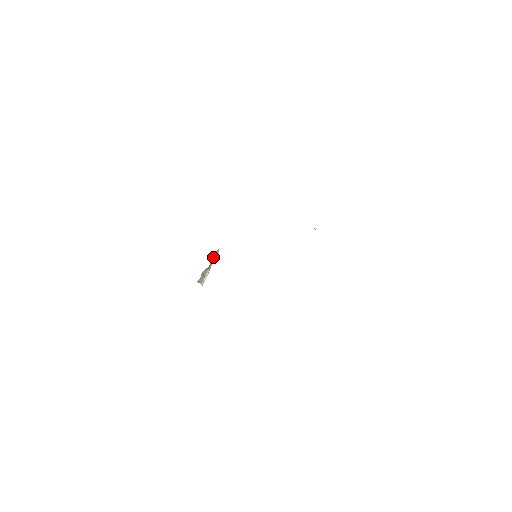
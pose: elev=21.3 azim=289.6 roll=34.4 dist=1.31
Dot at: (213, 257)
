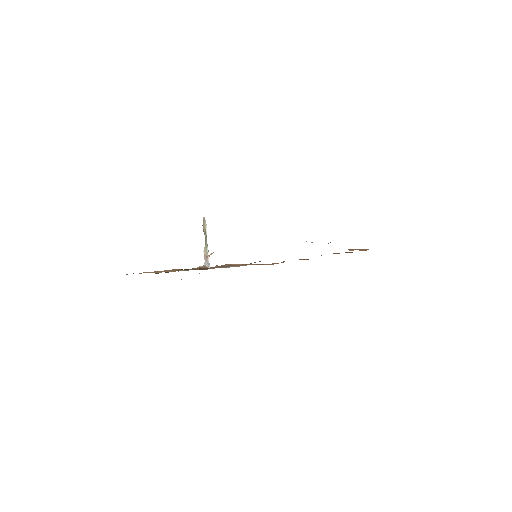
Dot at: (204, 231)
